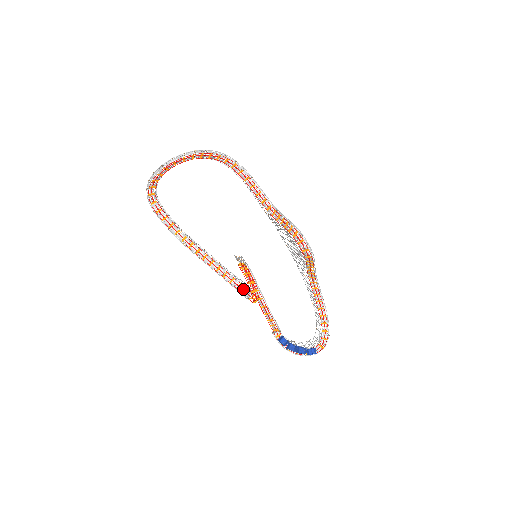
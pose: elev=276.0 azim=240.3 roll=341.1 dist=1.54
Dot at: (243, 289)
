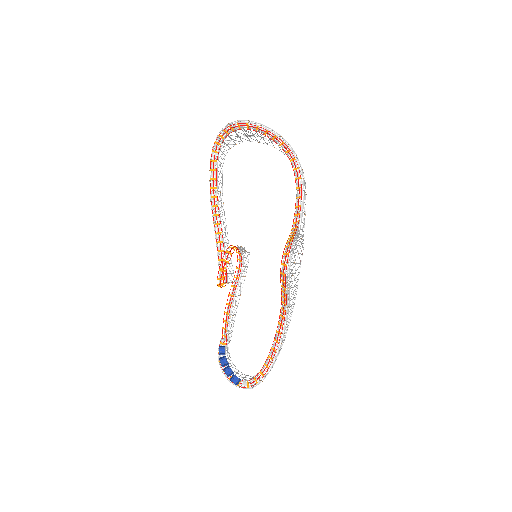
Dot at: (224, 273)
